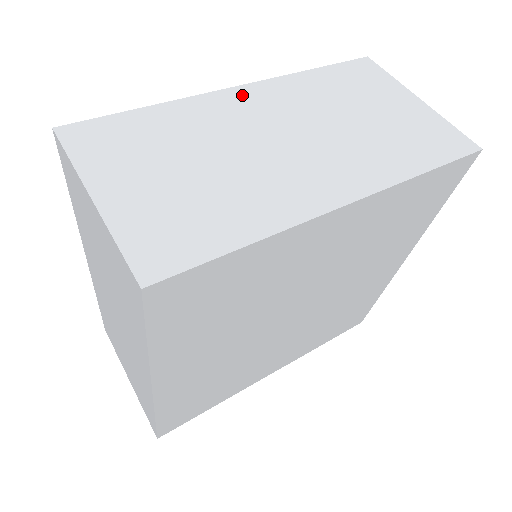
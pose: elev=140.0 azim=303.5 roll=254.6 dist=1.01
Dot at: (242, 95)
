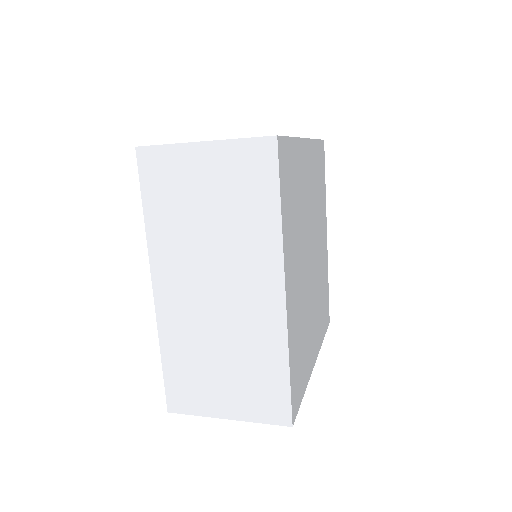
Dot at: occluded
